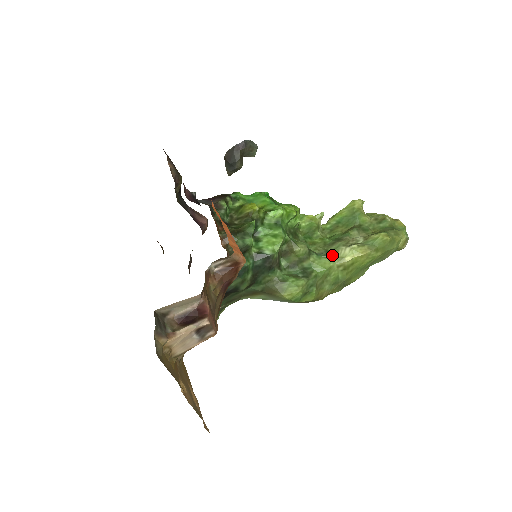
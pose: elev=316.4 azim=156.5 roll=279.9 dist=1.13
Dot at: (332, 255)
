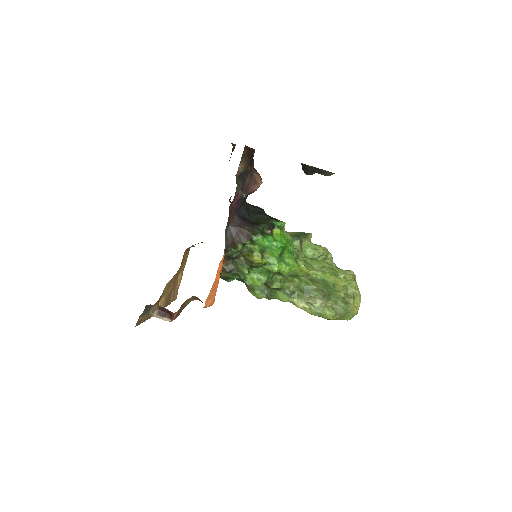
Dot at: (293, 297)
